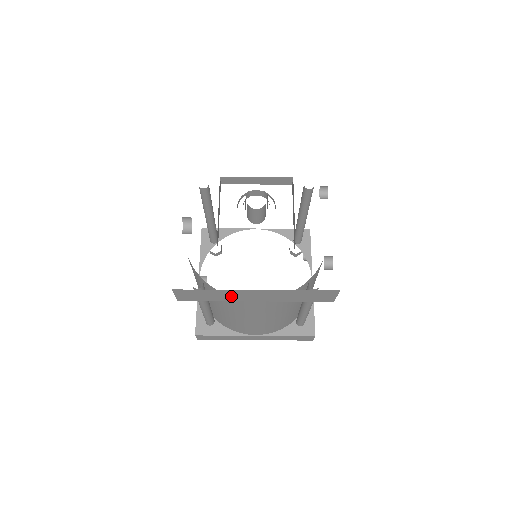
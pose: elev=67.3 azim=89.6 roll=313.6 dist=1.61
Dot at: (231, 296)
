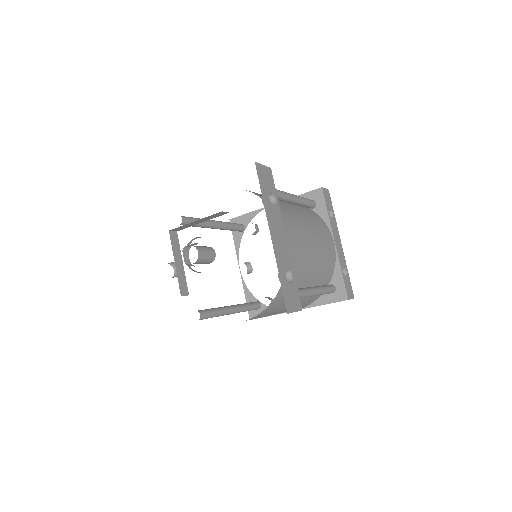
Dot at: occluded
